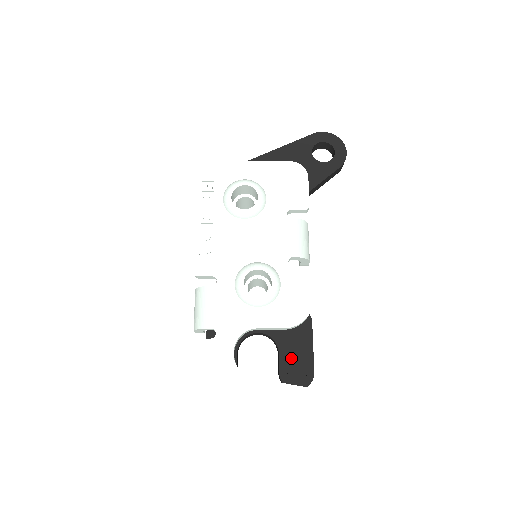
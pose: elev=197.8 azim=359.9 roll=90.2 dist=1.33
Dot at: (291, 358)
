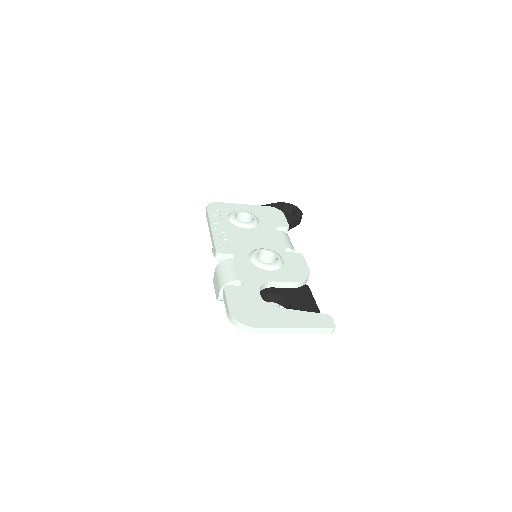
Dot at: (301, 307)
